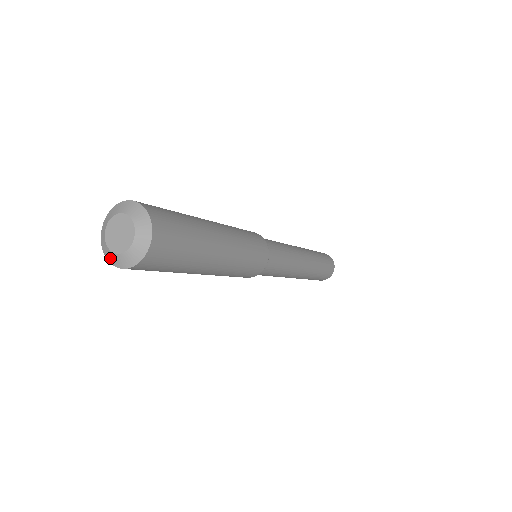
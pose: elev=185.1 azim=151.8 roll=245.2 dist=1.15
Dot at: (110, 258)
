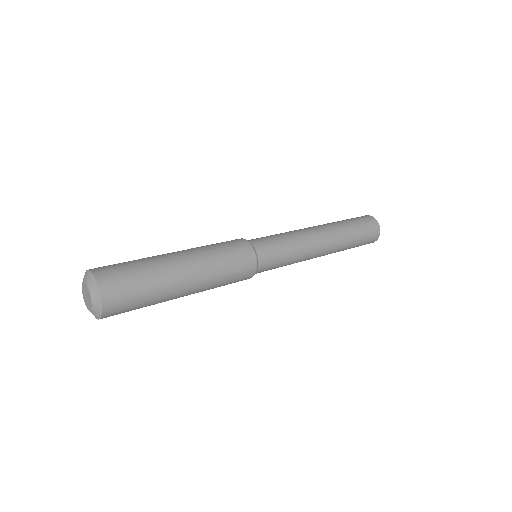
Dot at: occluded
